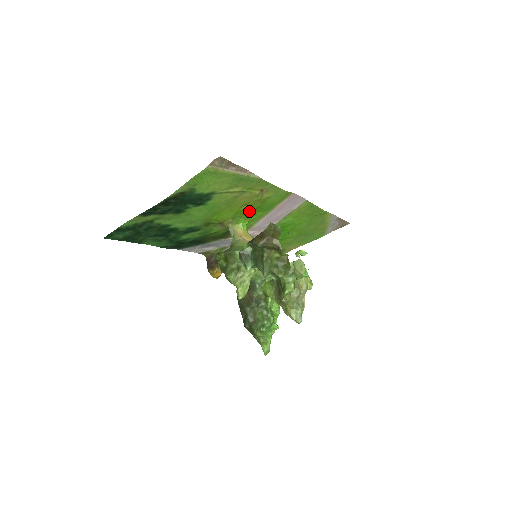
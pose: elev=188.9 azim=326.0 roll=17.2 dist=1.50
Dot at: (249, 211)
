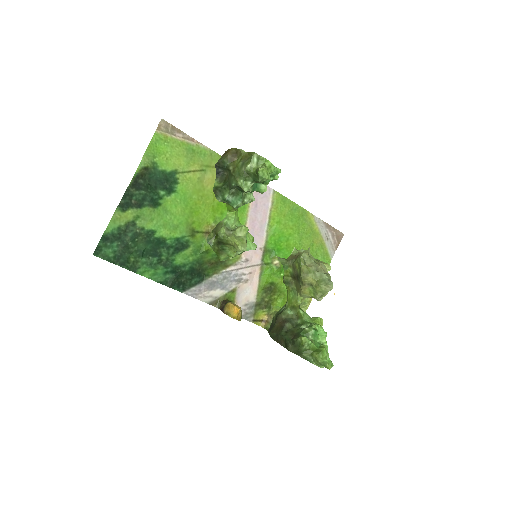
Dot at: (225, 208)
